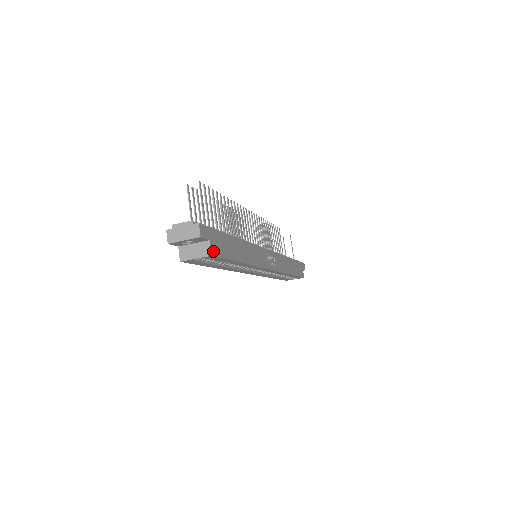
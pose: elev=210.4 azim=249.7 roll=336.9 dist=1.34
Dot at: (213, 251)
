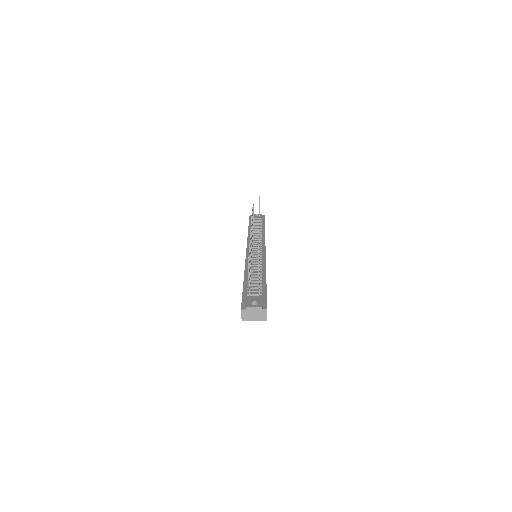
Dot at: occluded
